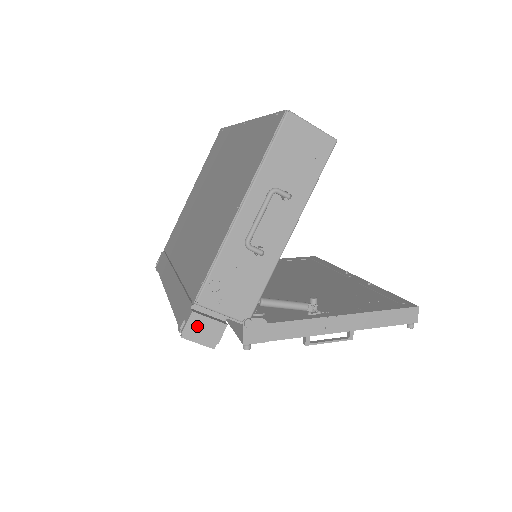
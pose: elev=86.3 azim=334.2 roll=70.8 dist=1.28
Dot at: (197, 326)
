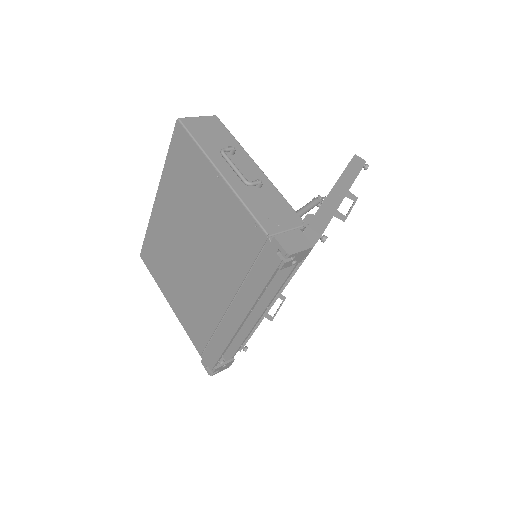
Dot at: (287, 242)
